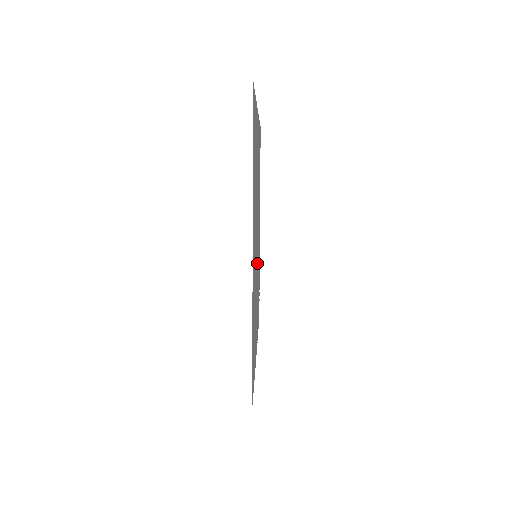
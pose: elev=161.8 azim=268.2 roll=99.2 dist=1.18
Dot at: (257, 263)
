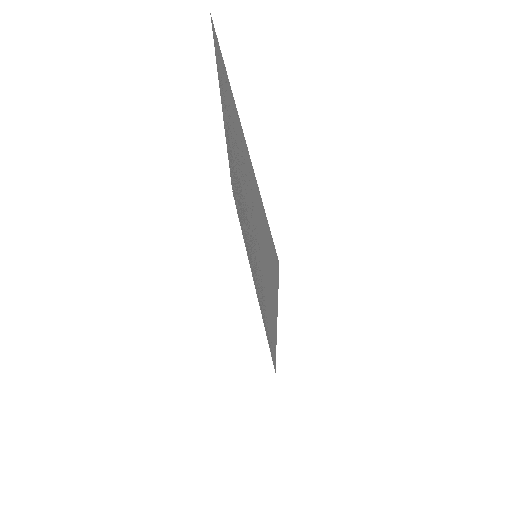
Dot at: (245, 219)
